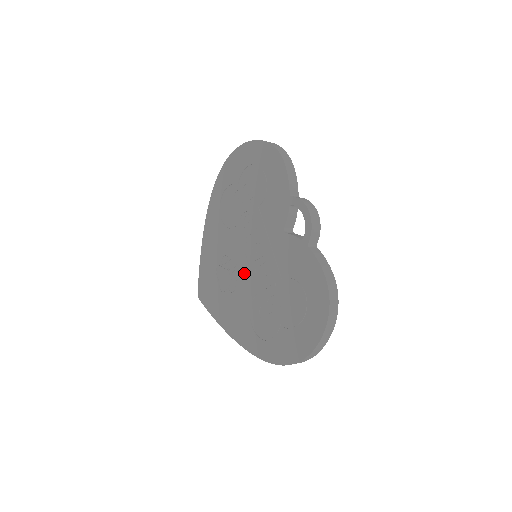
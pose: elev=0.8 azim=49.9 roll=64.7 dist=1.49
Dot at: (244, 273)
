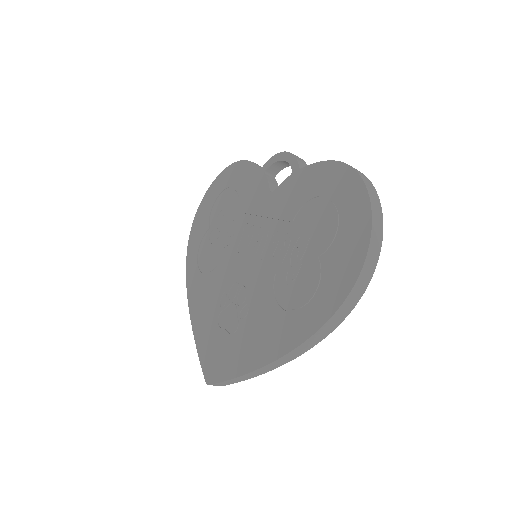
Dot at: (250, 278)
